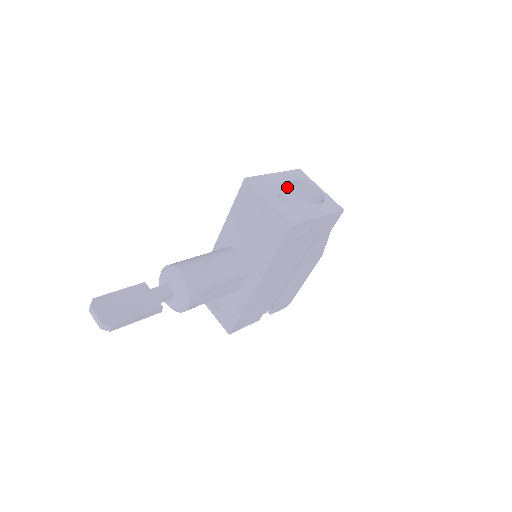
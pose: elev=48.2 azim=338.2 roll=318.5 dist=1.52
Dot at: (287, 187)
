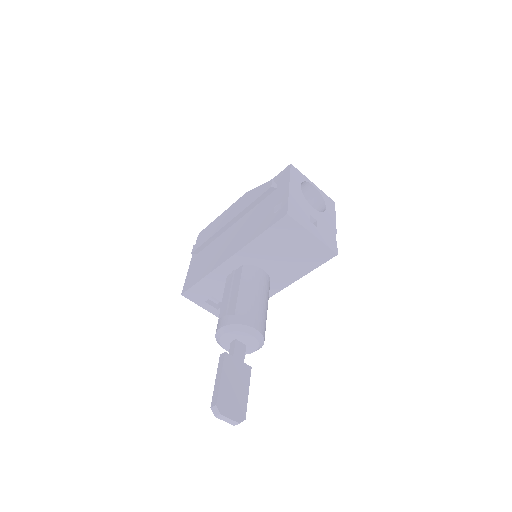
Dot at: (305, 202)
